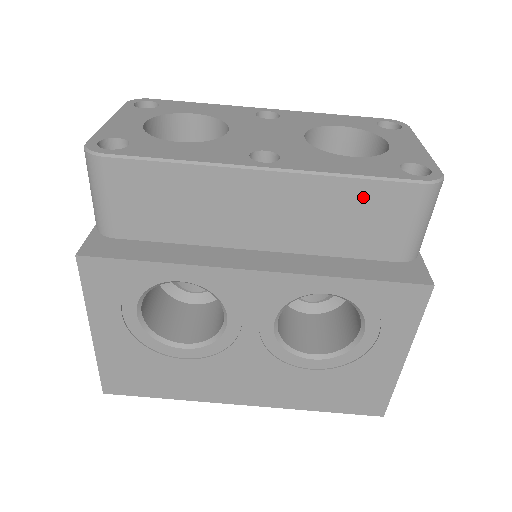
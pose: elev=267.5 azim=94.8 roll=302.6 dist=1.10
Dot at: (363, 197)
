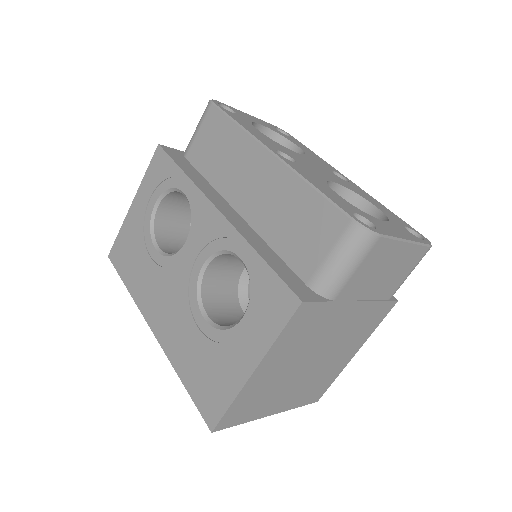
Dot at: (311, 207)
